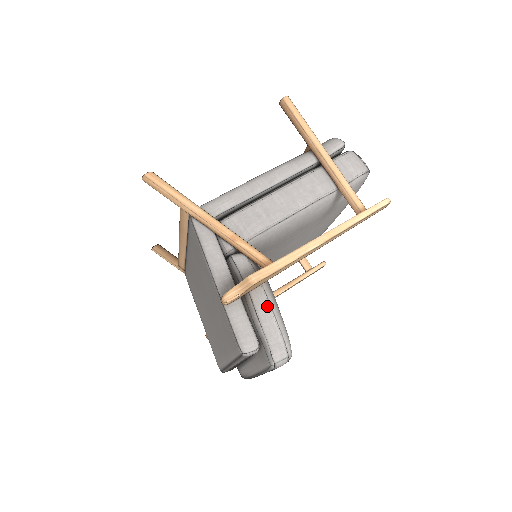
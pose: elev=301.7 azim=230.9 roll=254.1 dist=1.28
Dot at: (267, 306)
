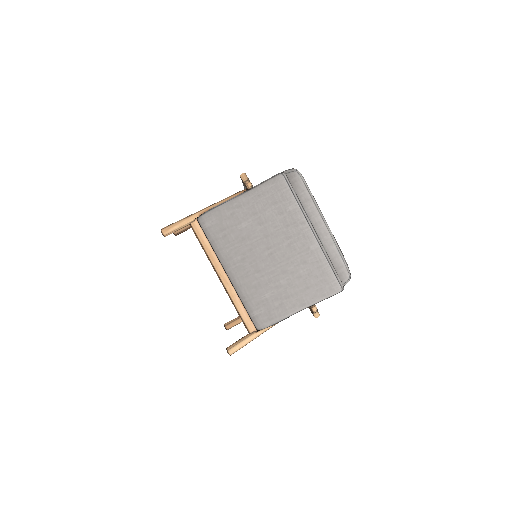
Dot at: occluded
